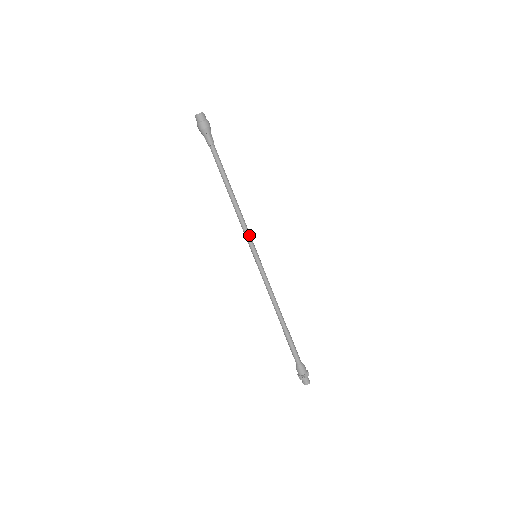
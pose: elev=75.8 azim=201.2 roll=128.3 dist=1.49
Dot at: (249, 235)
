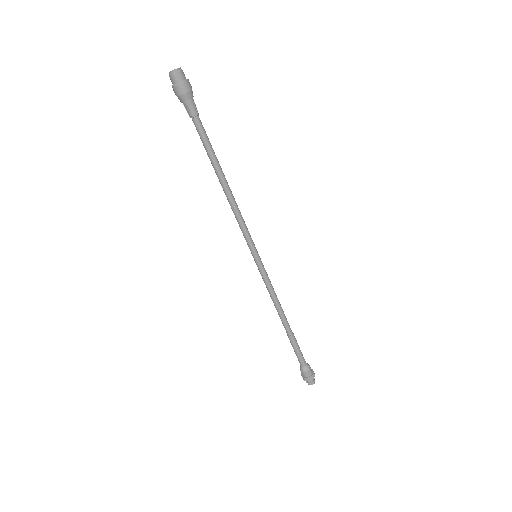
Dot at: (246, 233)
